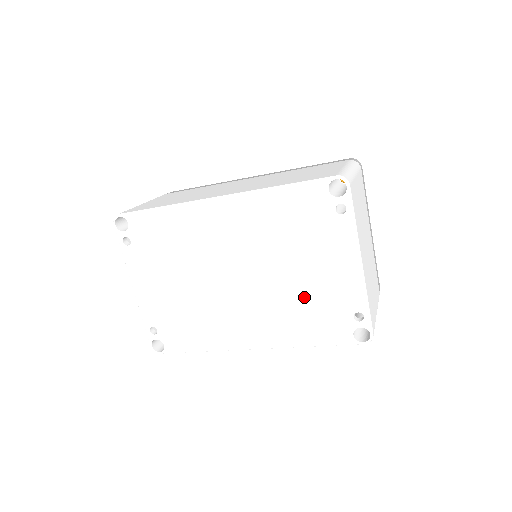
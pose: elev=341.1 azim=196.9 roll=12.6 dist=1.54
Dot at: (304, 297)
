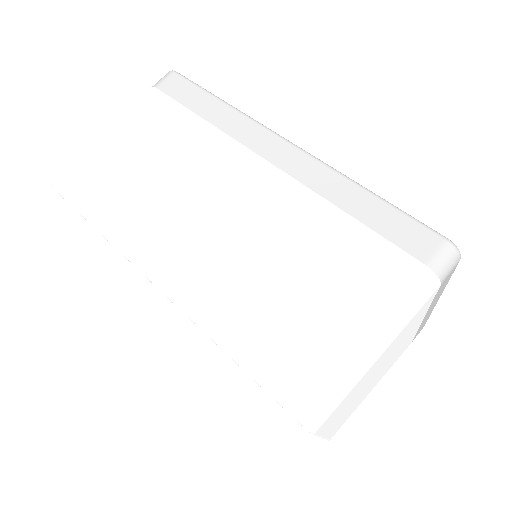
Dot at: occluded
